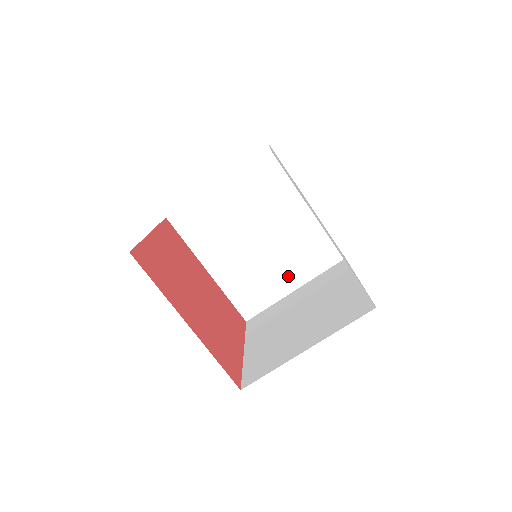
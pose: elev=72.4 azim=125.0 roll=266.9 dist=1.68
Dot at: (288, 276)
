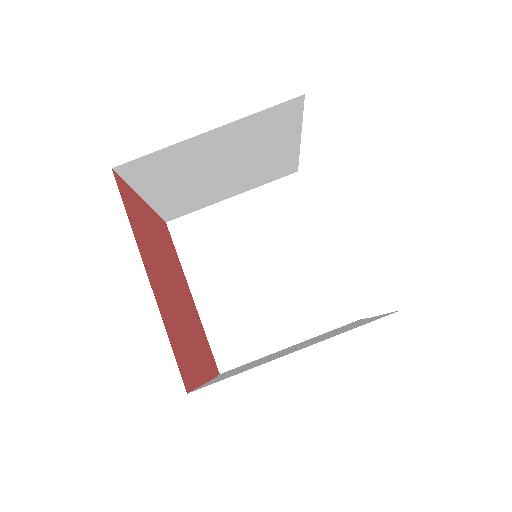
Dot at: (286, 325)
